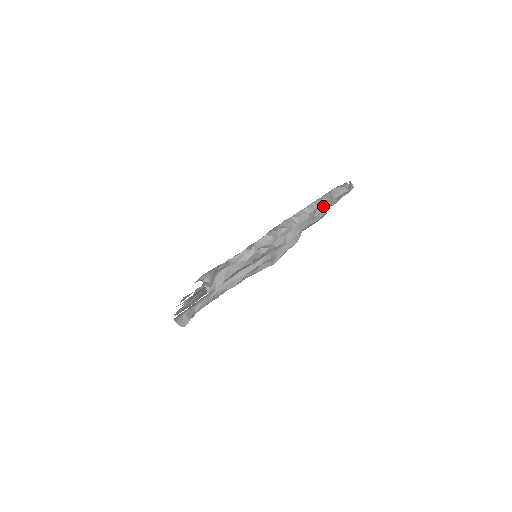
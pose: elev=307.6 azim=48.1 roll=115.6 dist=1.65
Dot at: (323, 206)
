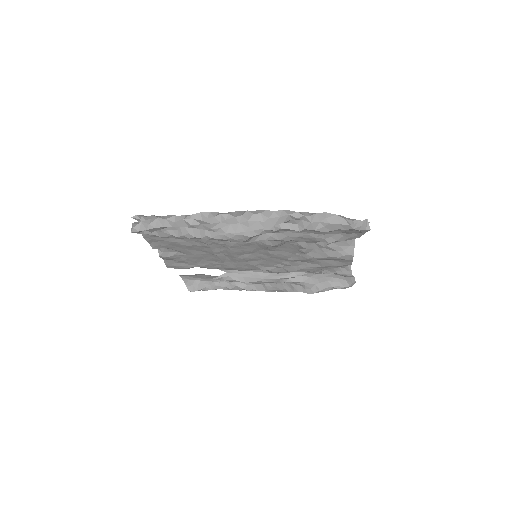
Dot at: (301, 223)
